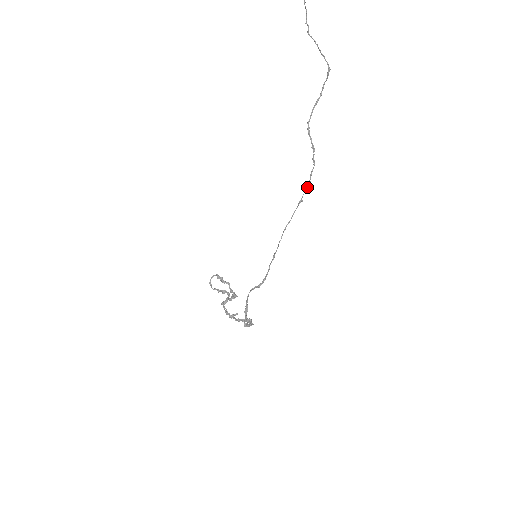
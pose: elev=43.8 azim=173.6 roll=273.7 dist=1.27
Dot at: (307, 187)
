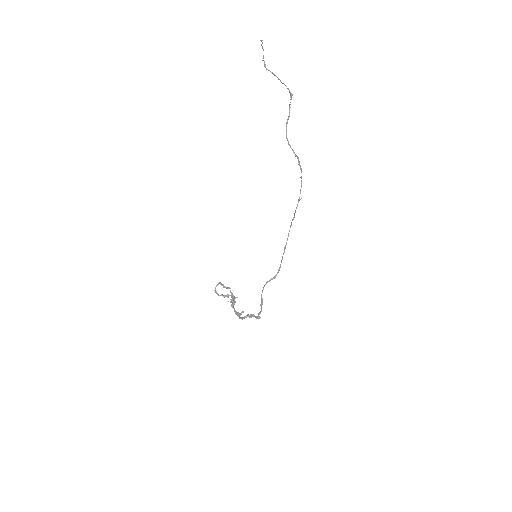
Dot at: occluded
